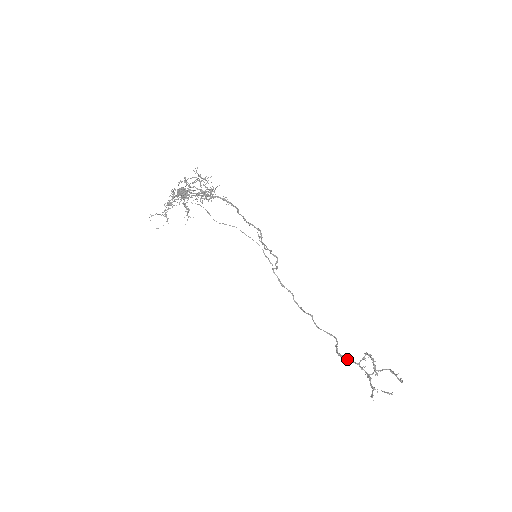
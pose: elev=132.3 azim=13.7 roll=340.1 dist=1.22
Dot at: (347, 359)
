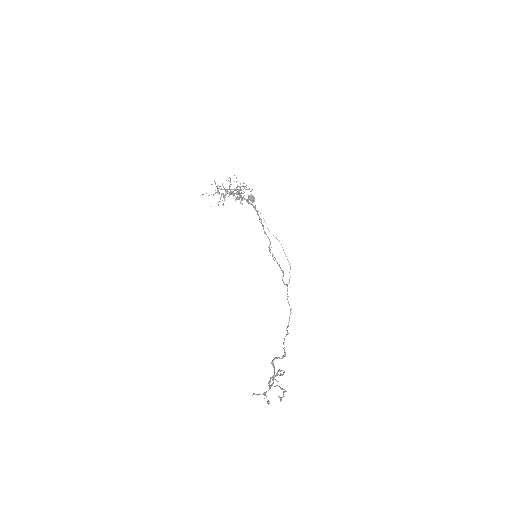
Dot at: (274, 369)
